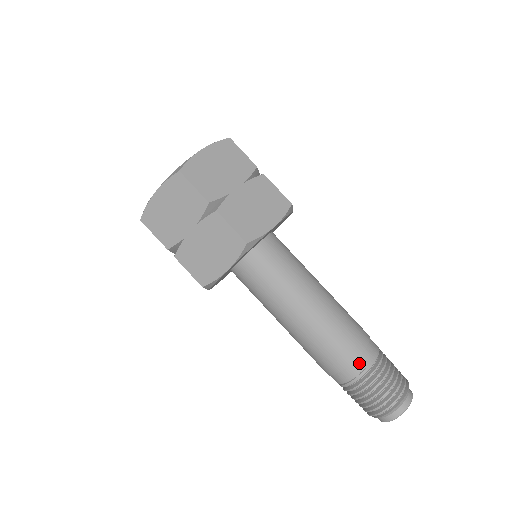
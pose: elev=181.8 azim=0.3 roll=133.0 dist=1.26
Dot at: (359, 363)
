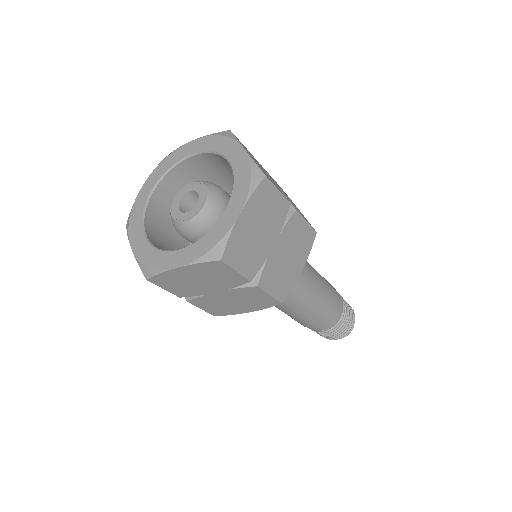
Dot at: (331, 323)
